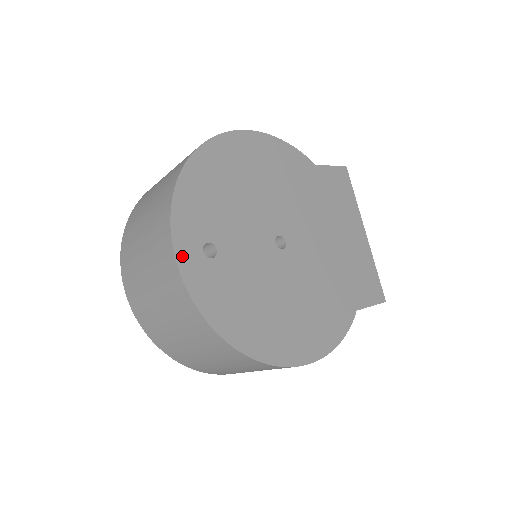
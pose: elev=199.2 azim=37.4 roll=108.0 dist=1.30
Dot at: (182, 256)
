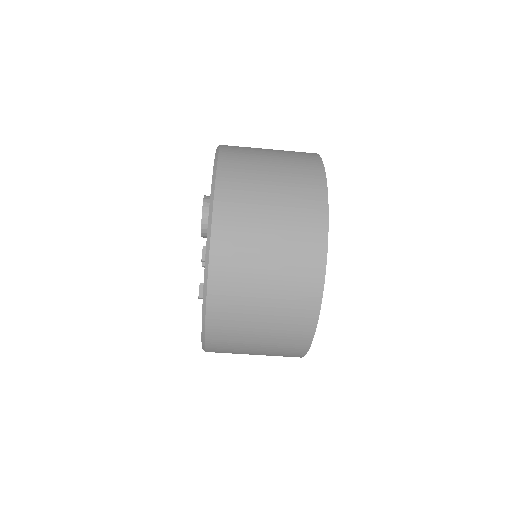
Dot at: (327, 215)
